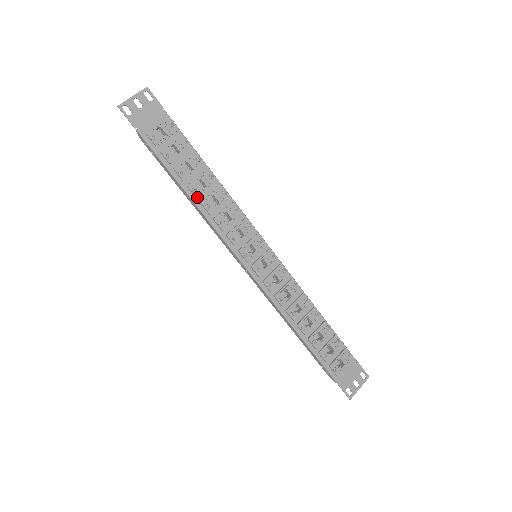
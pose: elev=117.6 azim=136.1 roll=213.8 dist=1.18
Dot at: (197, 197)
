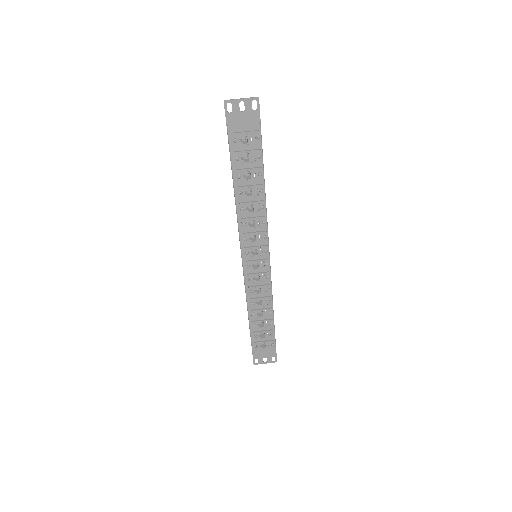
Dot at: (240, 199)
